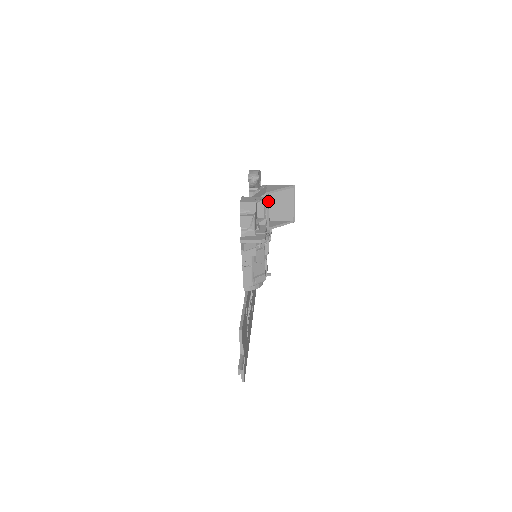
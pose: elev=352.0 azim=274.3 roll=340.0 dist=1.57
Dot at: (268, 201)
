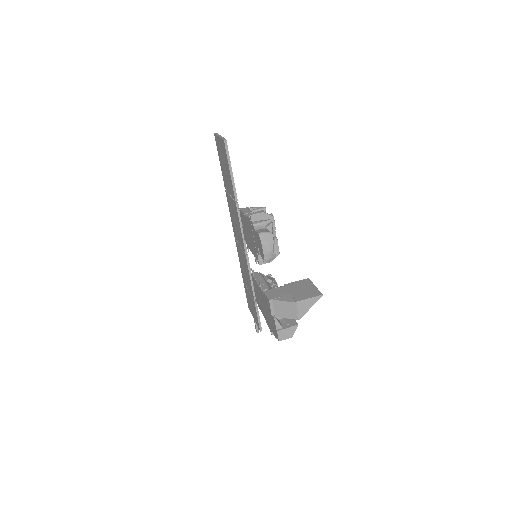
Dot at: occluded
